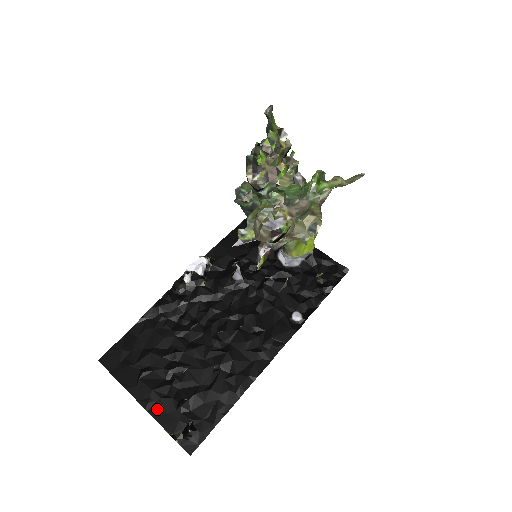
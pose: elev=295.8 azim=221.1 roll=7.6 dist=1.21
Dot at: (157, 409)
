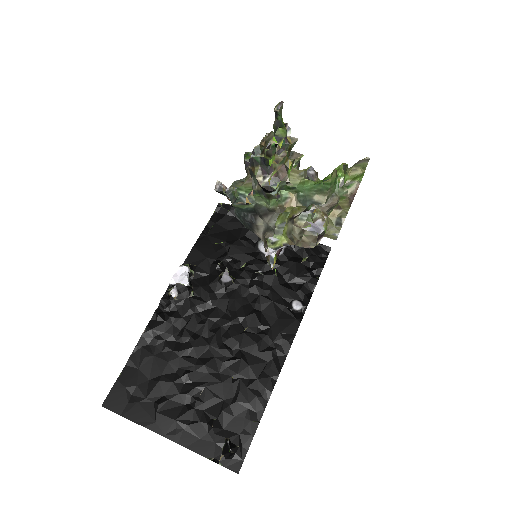
Dot at: (187, 438)
